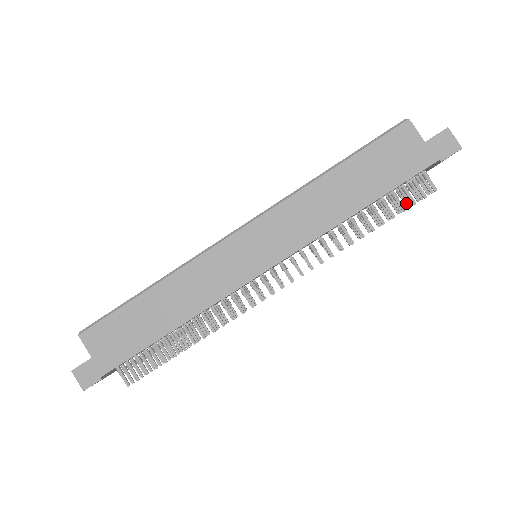
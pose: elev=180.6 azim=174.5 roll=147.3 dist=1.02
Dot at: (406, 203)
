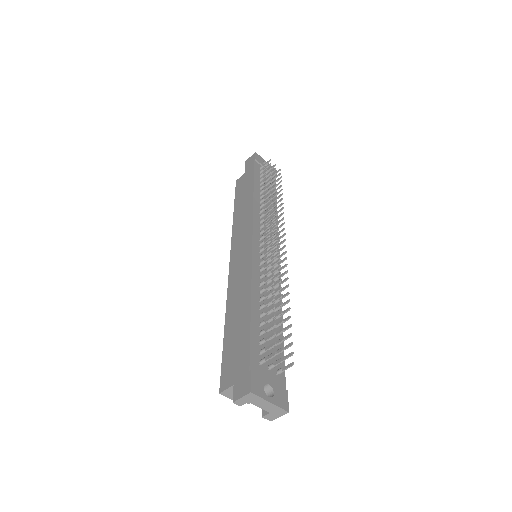
Dot at: (279, 179)
